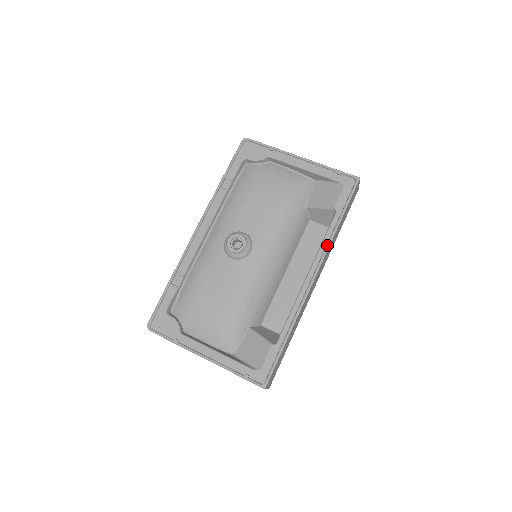
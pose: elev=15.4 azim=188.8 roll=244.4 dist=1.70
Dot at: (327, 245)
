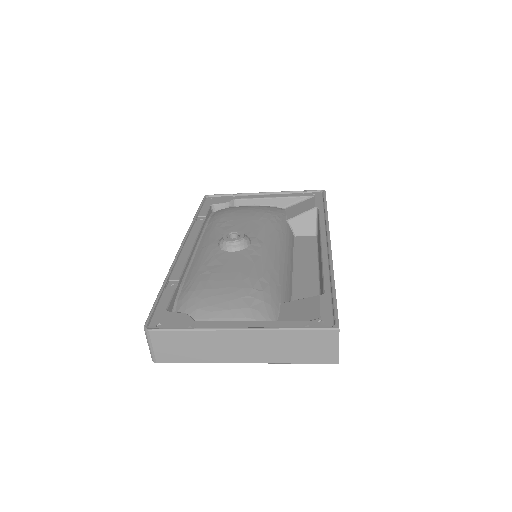
Dot at: (326, 222)
